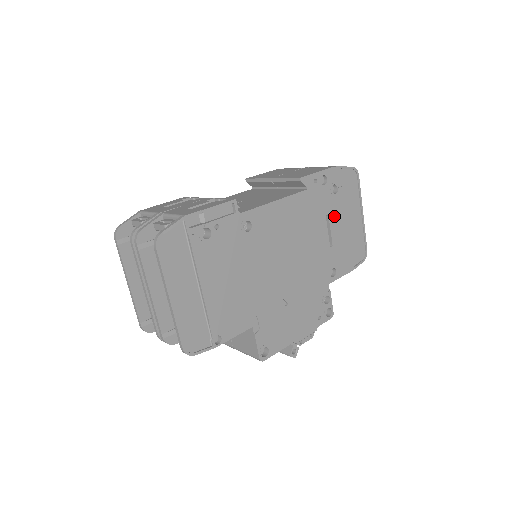
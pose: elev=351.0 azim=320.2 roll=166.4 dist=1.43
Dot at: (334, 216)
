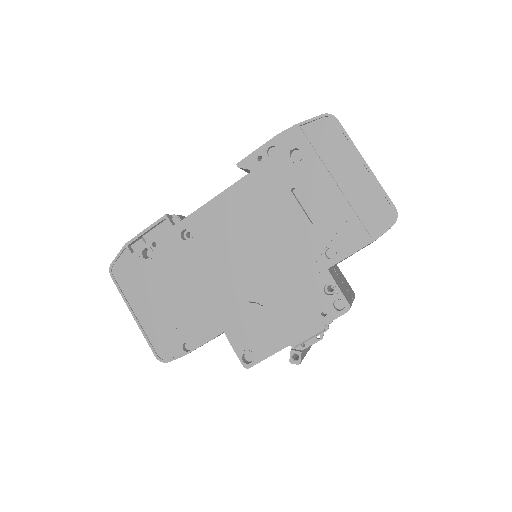
Dot at: (306, 185)
